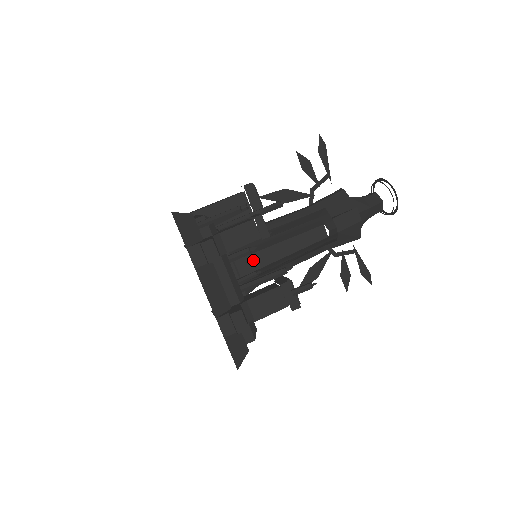
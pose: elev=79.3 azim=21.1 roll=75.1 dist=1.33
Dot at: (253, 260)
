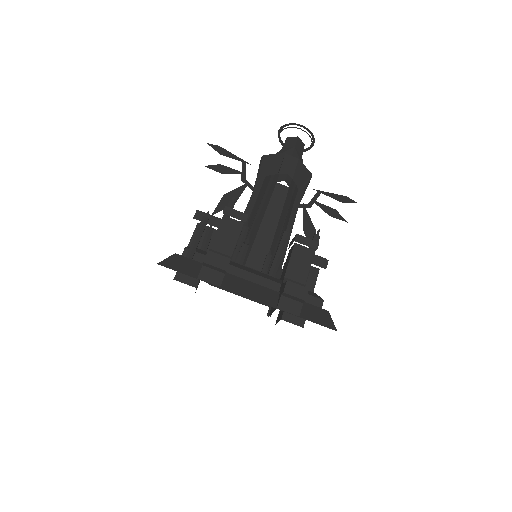
Dot at: (256, 254)
